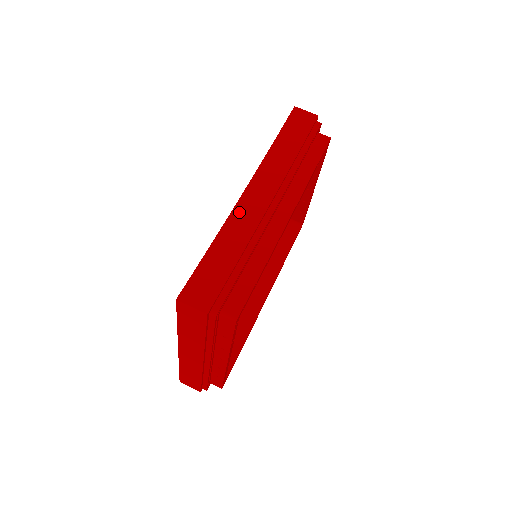
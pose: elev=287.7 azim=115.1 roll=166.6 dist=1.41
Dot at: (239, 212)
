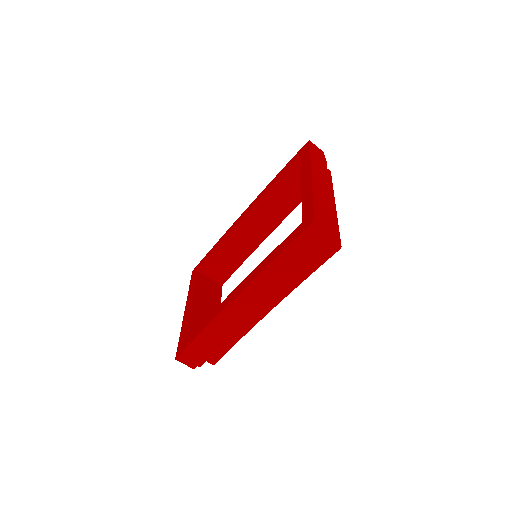
Dot at: (229, 311)
